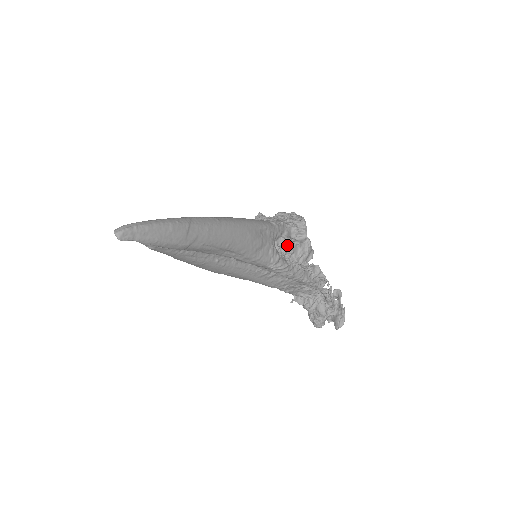
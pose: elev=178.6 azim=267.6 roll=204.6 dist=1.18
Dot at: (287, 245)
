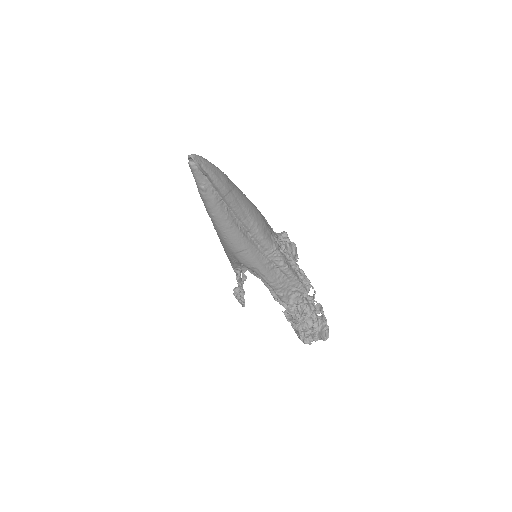
Dot at: (279, 243)
